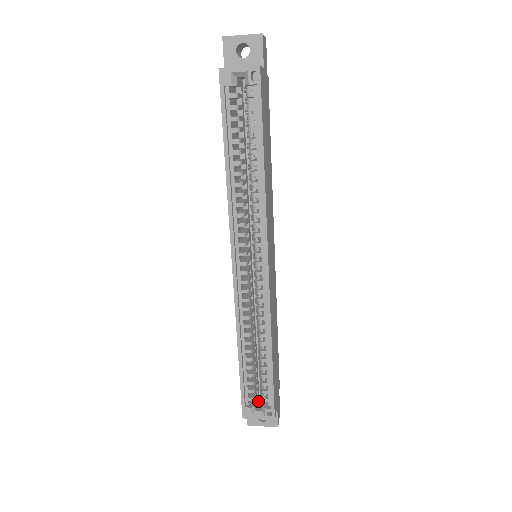
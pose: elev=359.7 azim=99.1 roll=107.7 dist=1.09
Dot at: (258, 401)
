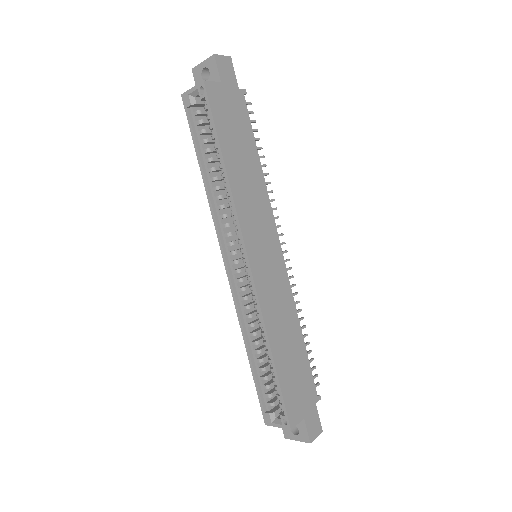
Dot at: occluded
